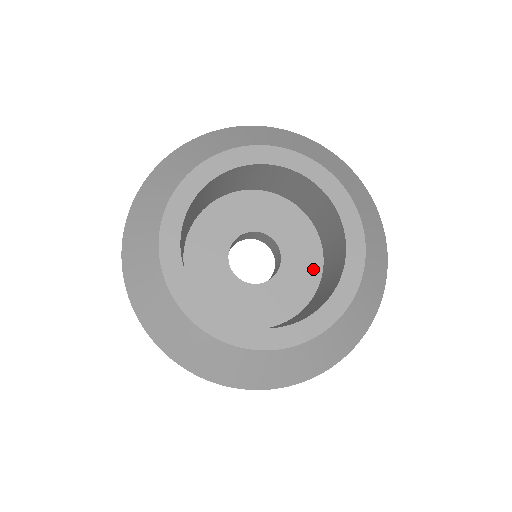
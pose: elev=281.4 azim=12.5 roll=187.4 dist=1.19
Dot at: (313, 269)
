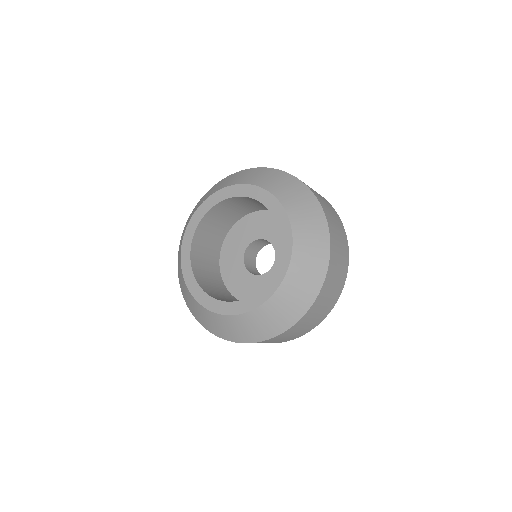
Dot at: occluded
